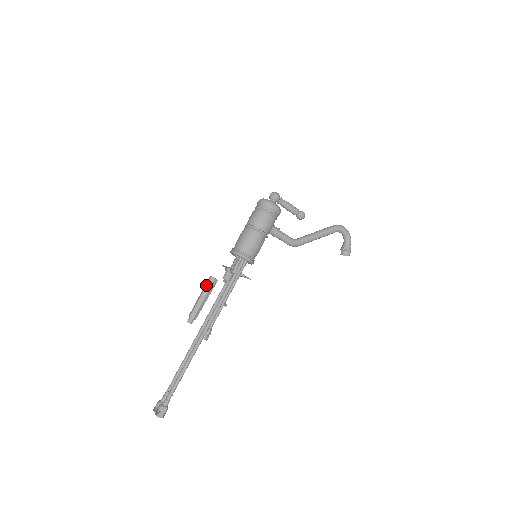
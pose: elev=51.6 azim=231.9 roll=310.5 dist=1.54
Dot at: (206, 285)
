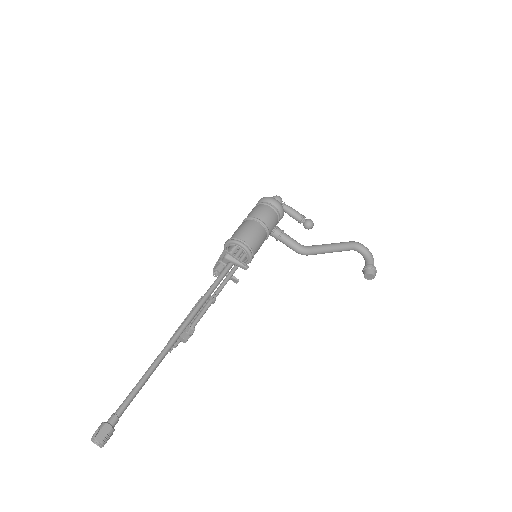
Dot at: occluded
